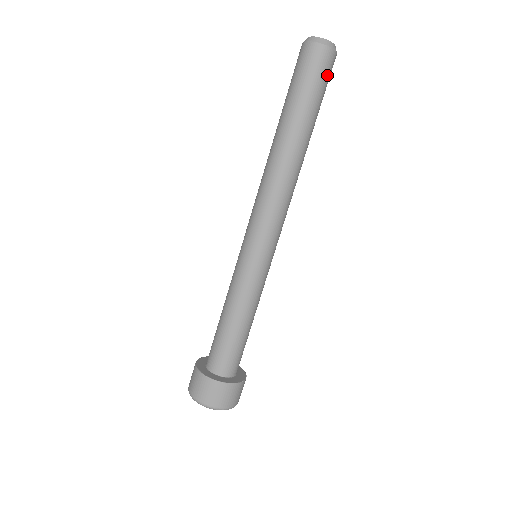
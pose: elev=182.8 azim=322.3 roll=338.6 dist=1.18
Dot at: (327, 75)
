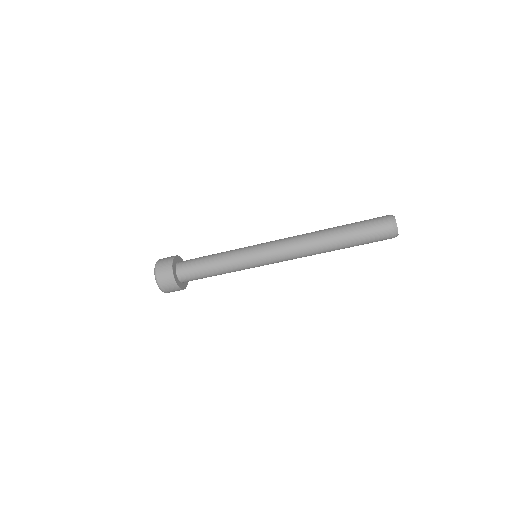
Dot at: occluded
